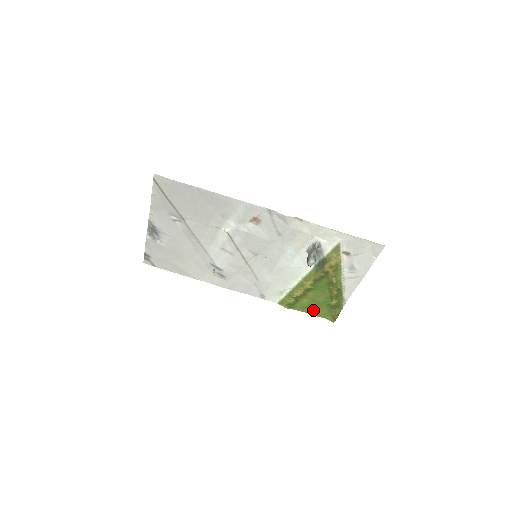
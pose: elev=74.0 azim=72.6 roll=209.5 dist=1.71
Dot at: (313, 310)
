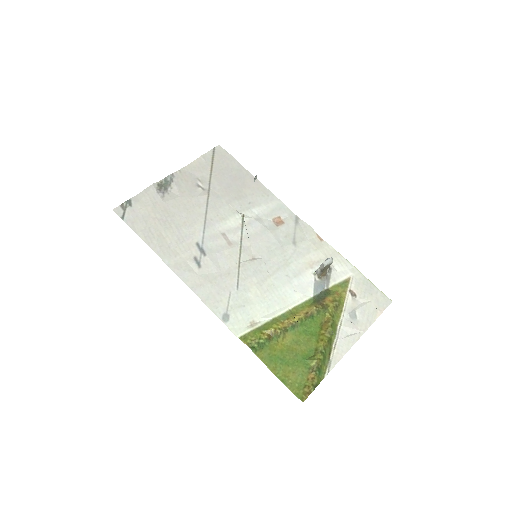
Dot at: (282, 368)
